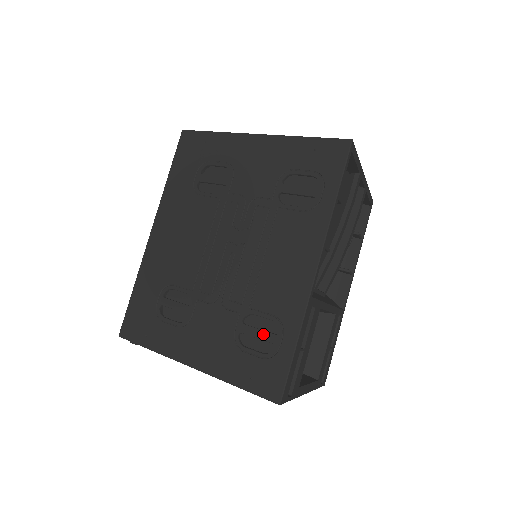
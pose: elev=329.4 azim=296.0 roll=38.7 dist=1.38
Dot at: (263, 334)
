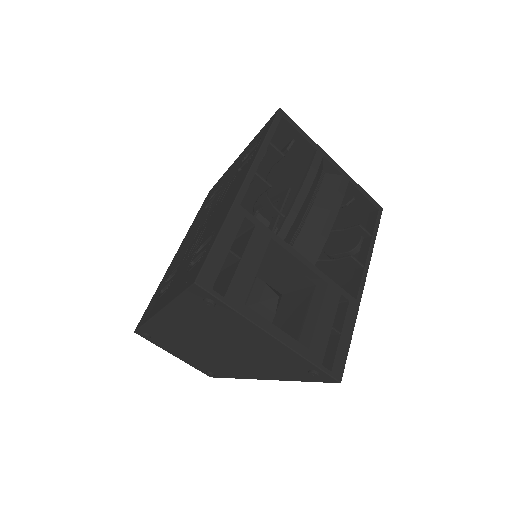
Dot at: (203, 249)
